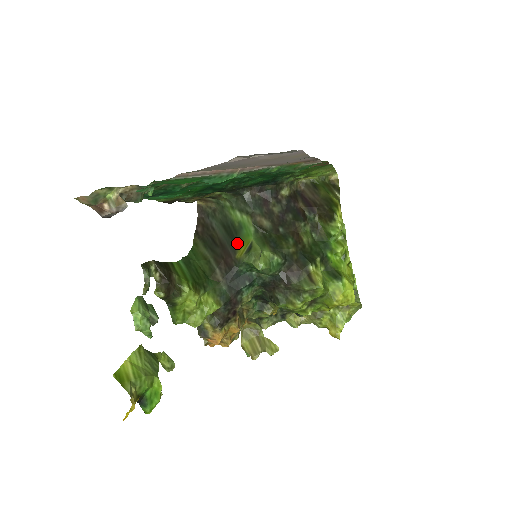
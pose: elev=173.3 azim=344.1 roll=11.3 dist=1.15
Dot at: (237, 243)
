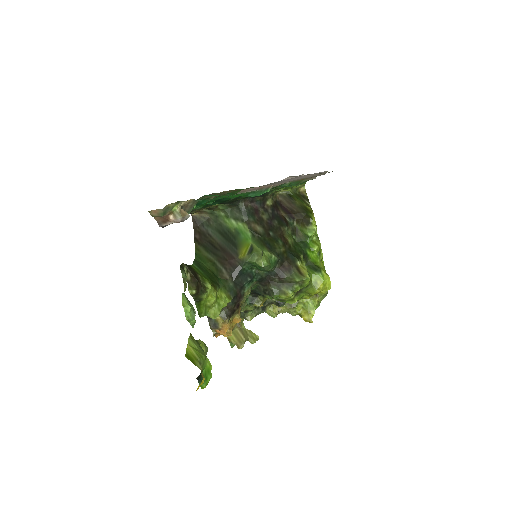
Dot at: (237, 246)
